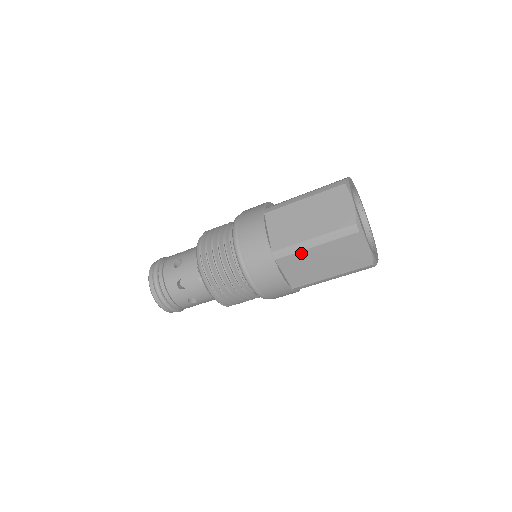
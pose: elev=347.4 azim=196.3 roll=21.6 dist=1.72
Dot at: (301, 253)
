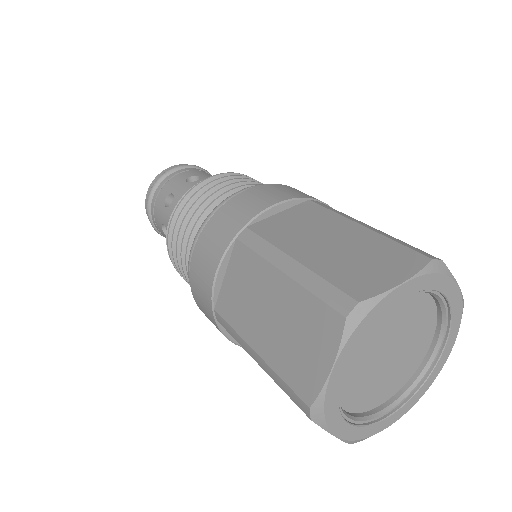
Dot at: occluded
